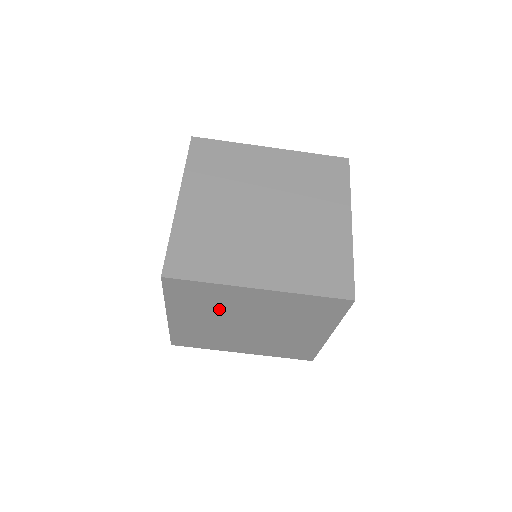
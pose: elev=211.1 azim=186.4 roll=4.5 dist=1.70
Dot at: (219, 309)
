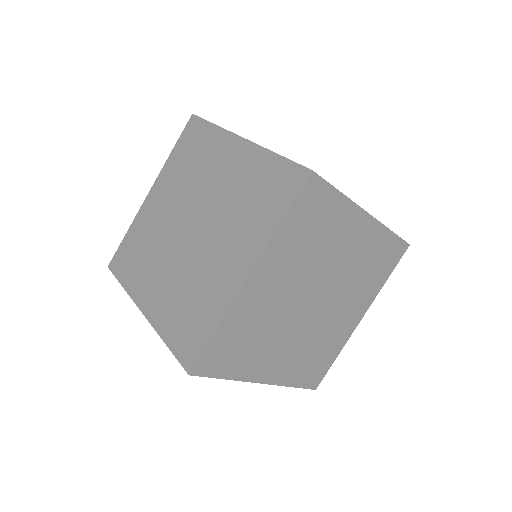
Dot at: (270, 327)
